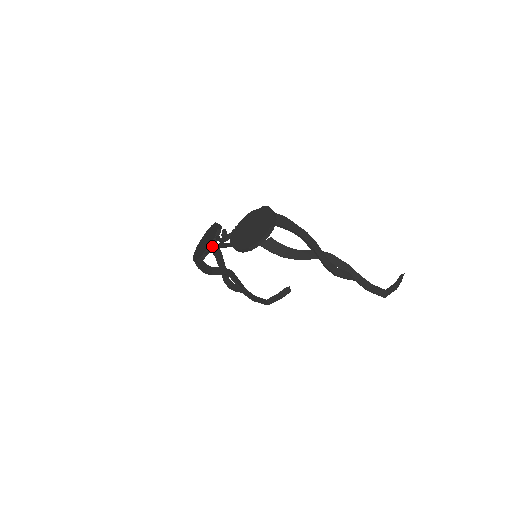
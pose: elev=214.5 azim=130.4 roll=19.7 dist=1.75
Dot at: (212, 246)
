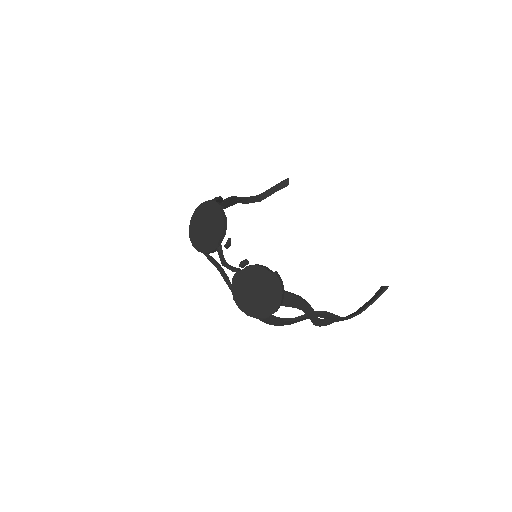
Dot at: (212, 259)
